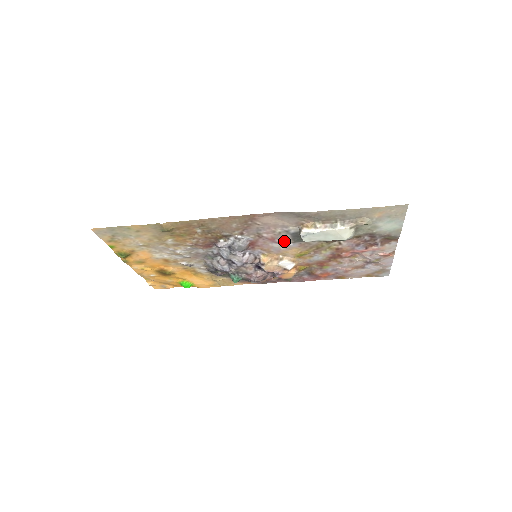
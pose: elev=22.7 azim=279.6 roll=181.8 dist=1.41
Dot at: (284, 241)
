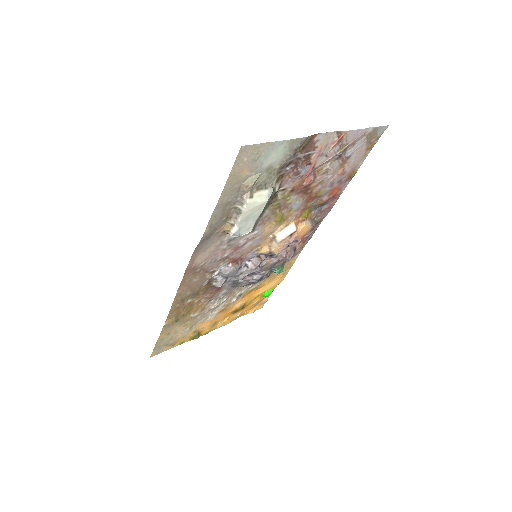
Dot at: (246, 238)
